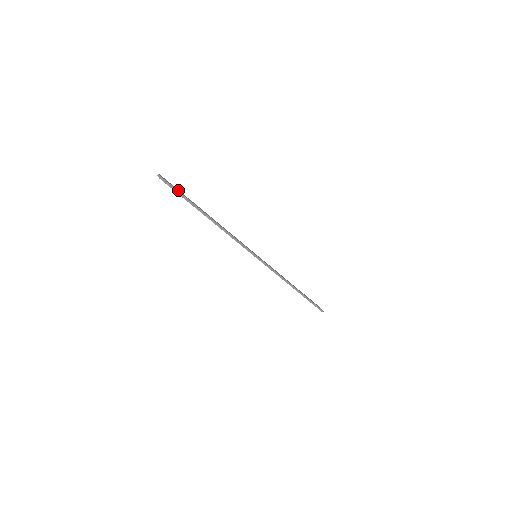
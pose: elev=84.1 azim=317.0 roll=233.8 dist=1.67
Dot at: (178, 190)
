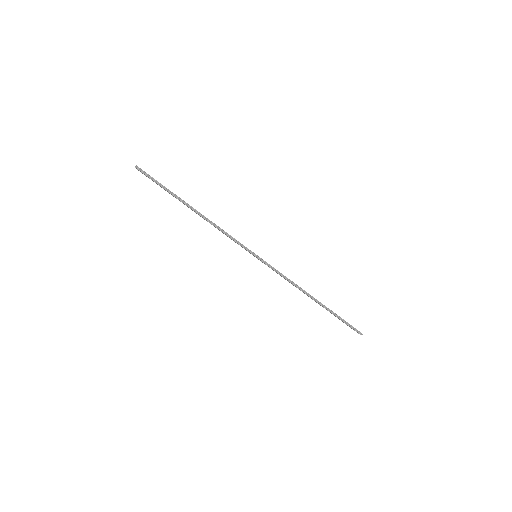
Dot at: (157, 181)
